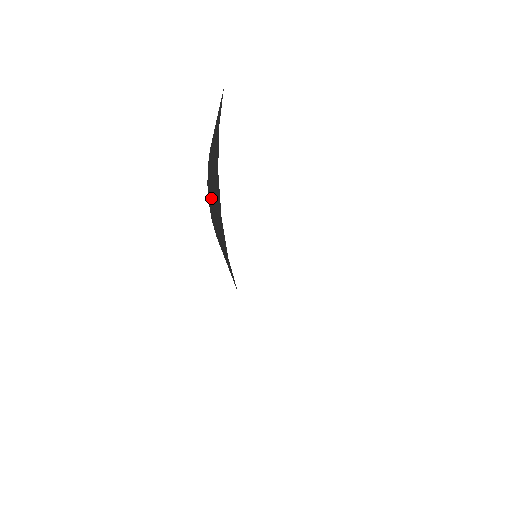
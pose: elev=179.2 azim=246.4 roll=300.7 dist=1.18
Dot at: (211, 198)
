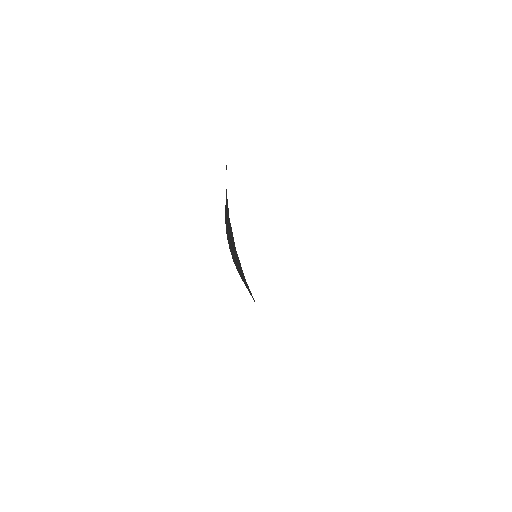
Dot at: occluded
